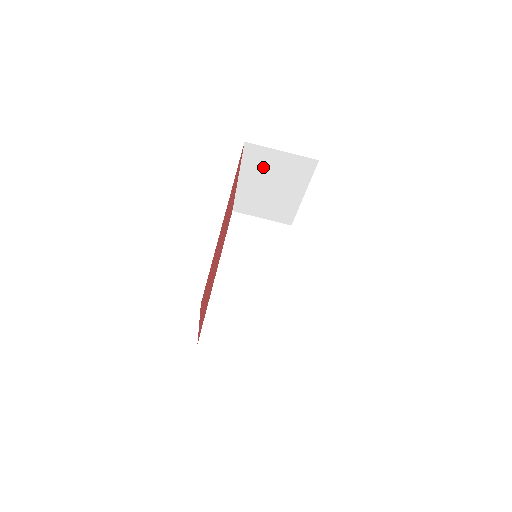
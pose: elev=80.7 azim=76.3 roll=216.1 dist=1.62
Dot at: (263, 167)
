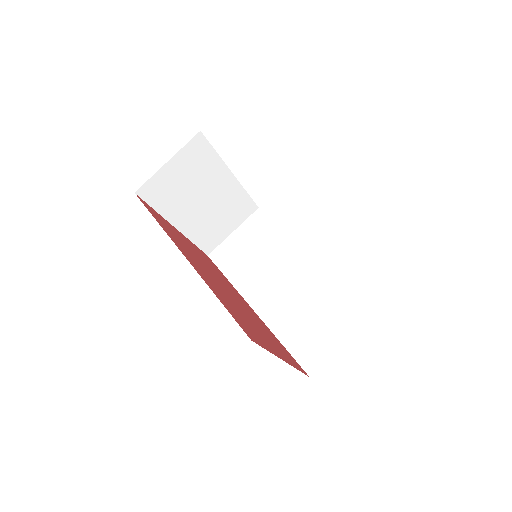
Dot at: (175, 193)
